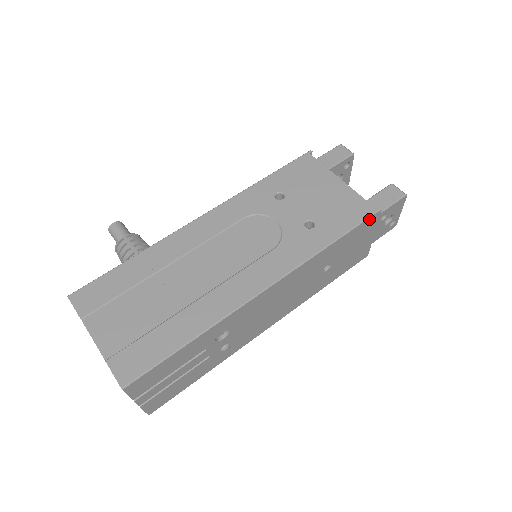
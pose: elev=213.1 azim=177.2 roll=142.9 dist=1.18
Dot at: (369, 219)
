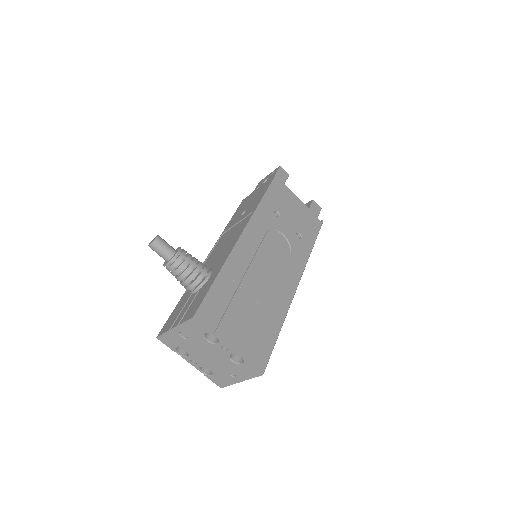
Dot at: (319, 229)
